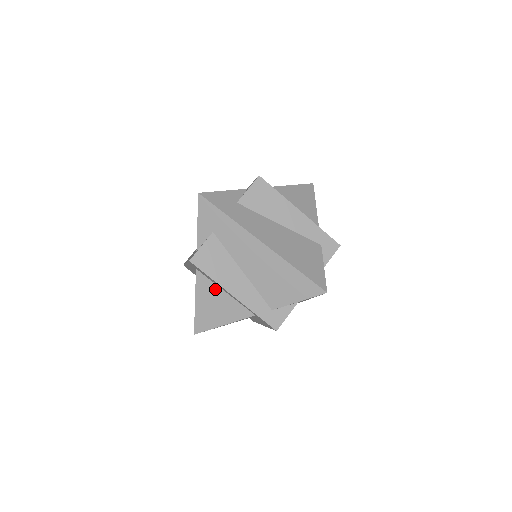
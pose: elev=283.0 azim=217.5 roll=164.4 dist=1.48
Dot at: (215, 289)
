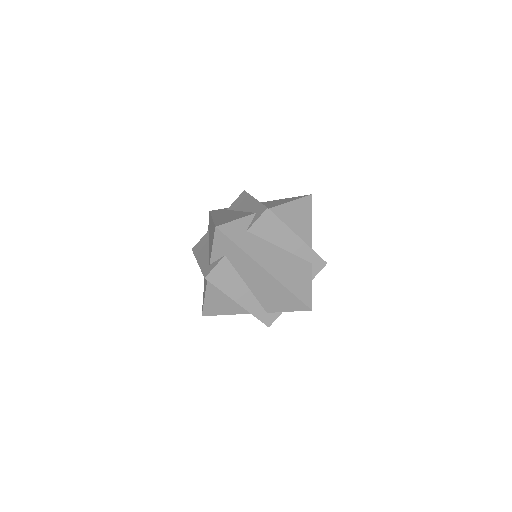
Dot at: (222, 292)
